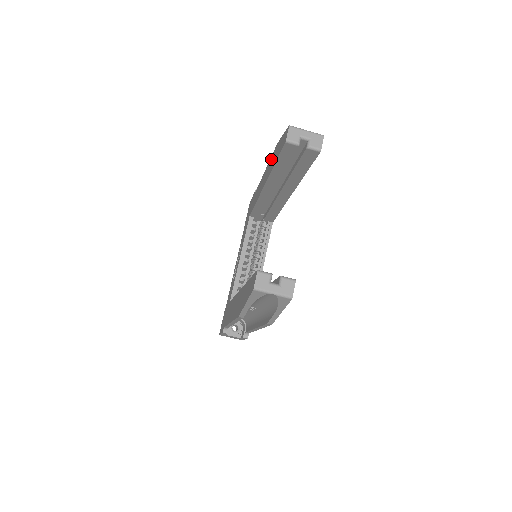
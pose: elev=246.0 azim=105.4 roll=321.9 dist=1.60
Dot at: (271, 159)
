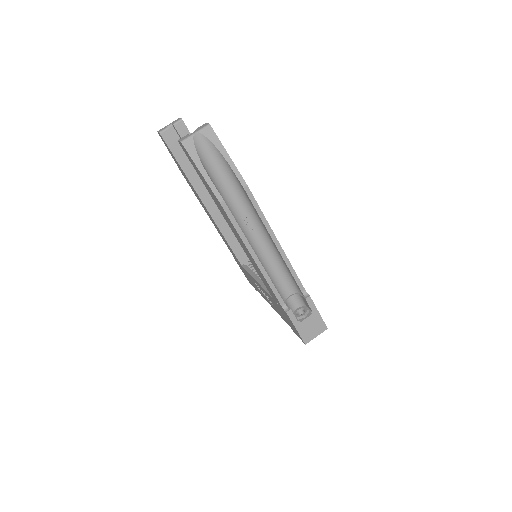
Dot at: (192, 190)
